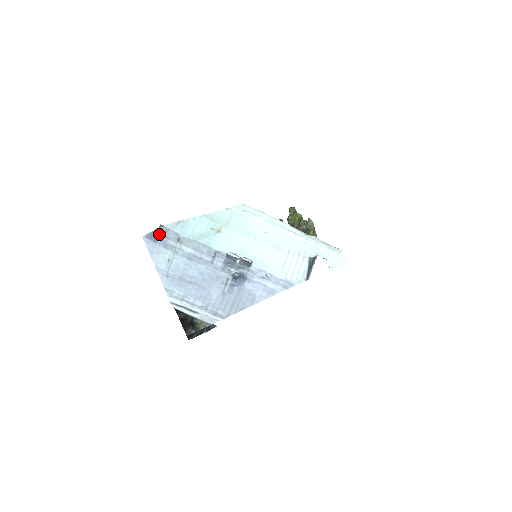
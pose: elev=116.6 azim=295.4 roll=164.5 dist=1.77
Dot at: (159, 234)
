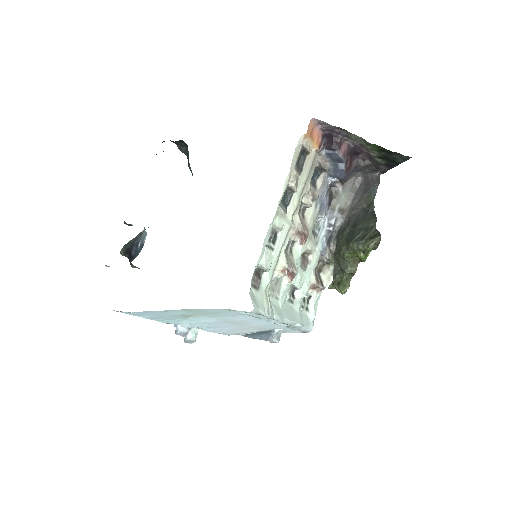
Dot at: occluded
